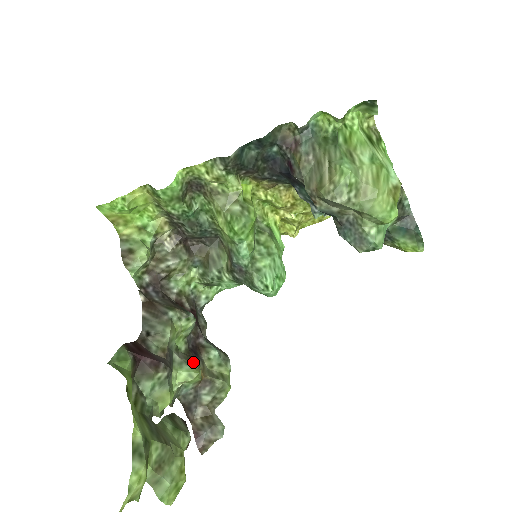
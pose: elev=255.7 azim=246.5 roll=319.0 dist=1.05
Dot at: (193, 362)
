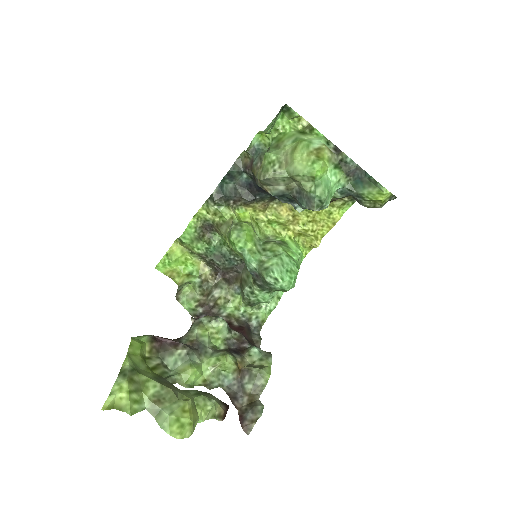
Dot at: (223, 351)
